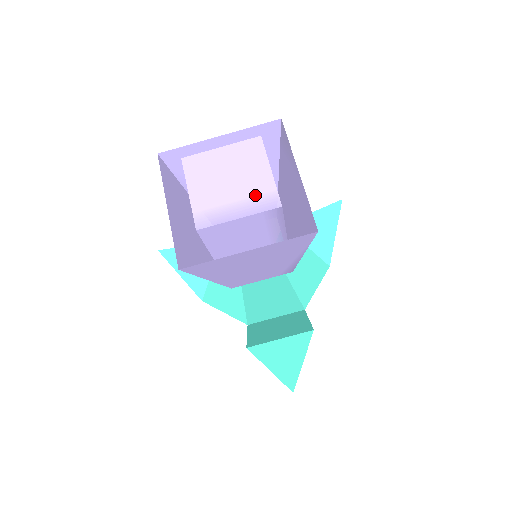
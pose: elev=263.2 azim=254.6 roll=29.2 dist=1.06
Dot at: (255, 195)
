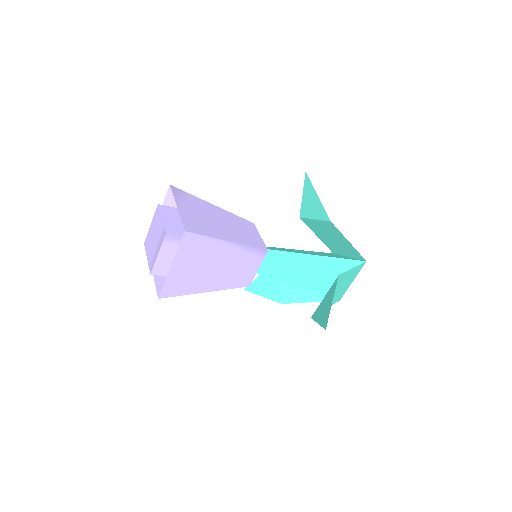
Dot at: (160, 237)
